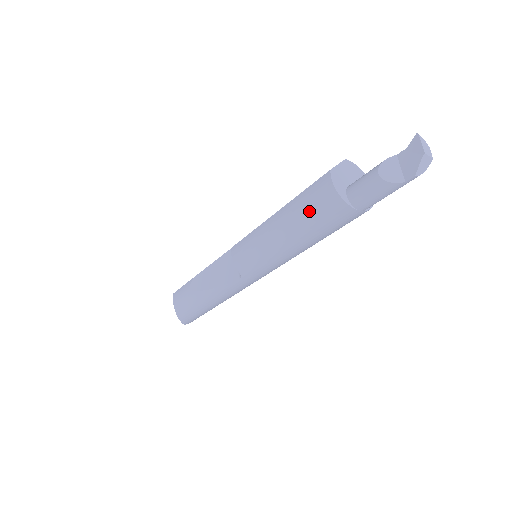
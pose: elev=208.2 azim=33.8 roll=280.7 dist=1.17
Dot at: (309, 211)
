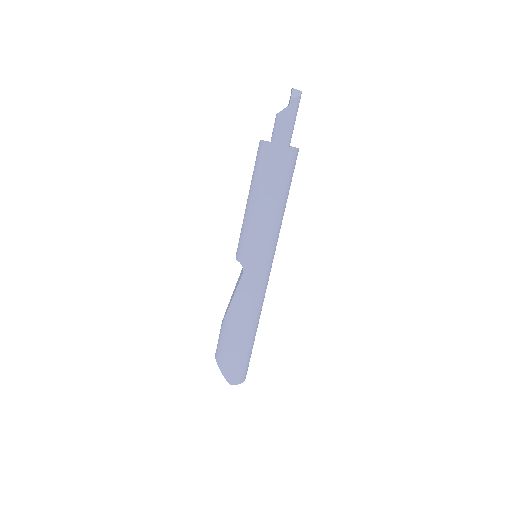
Dot at: (256, 168)
